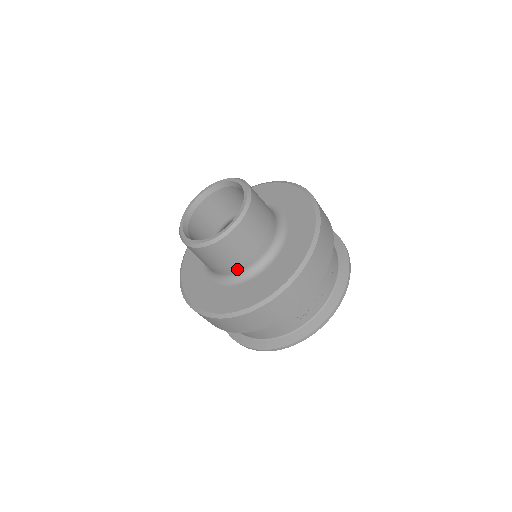
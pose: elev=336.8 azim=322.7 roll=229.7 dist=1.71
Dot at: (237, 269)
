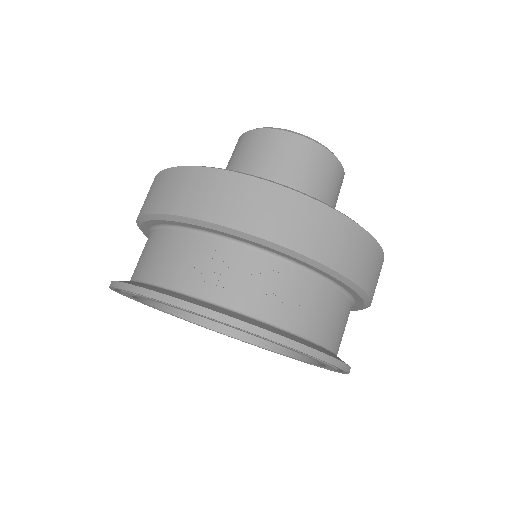
Dot at: occluded
